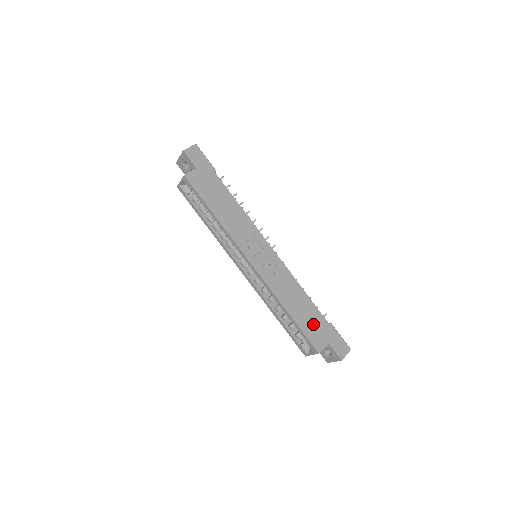
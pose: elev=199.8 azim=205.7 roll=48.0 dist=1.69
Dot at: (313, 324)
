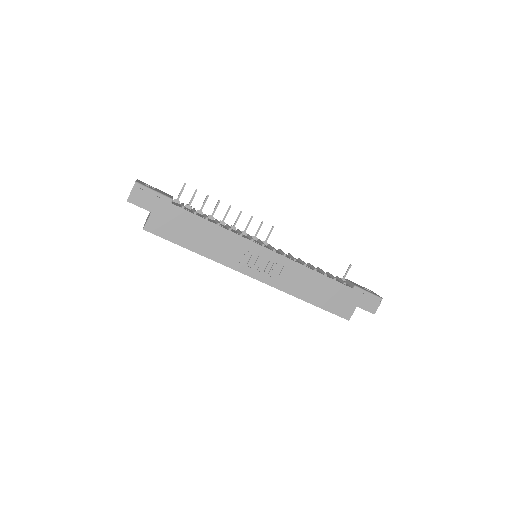
Dot at: (336, 298)
